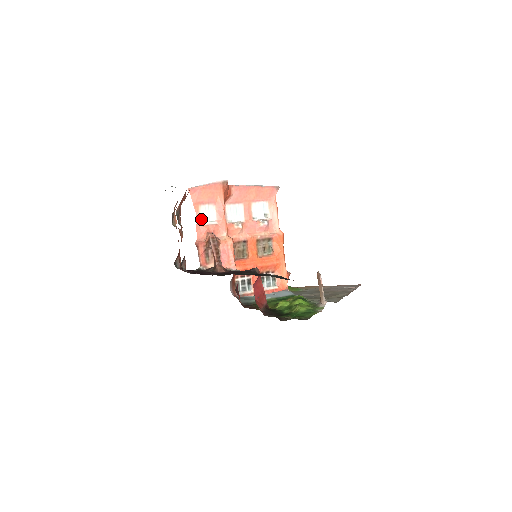
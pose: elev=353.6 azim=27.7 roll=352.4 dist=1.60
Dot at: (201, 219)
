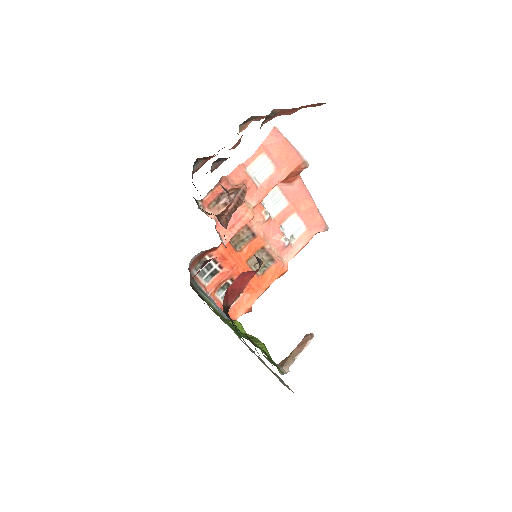
Dot at: (251, 165)
